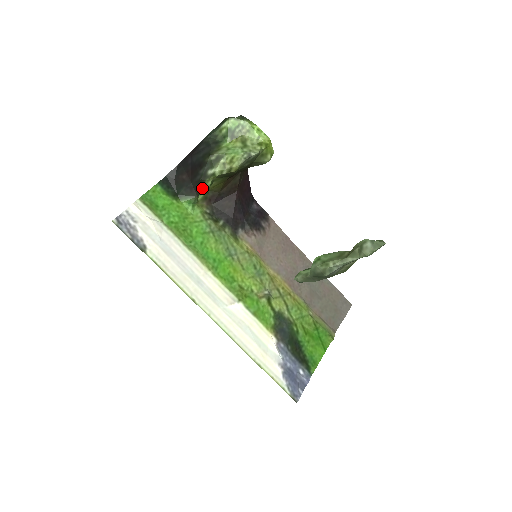
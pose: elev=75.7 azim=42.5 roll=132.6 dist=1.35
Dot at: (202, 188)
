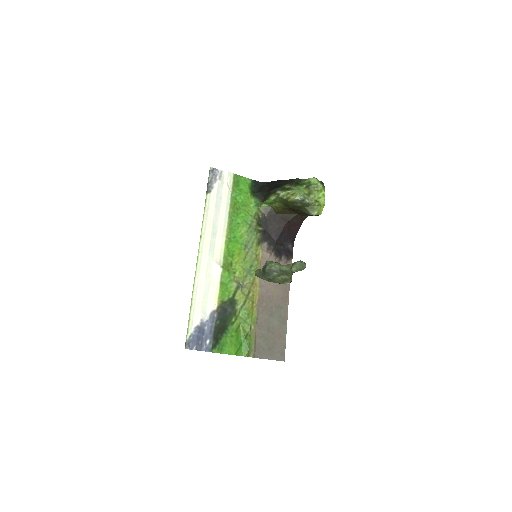
Dot at: (268, 198)
